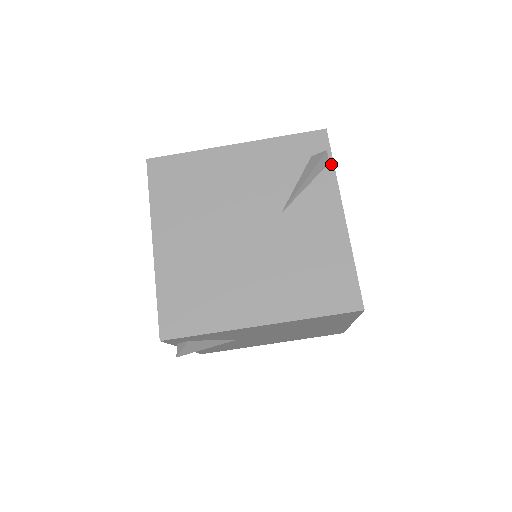
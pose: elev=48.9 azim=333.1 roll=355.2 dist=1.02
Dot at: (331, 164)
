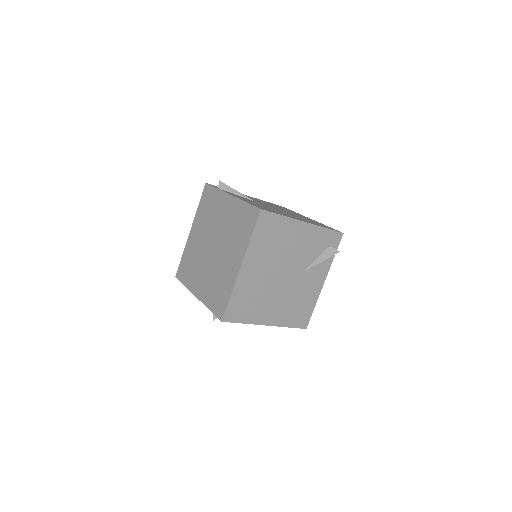
Dot at: occluded
